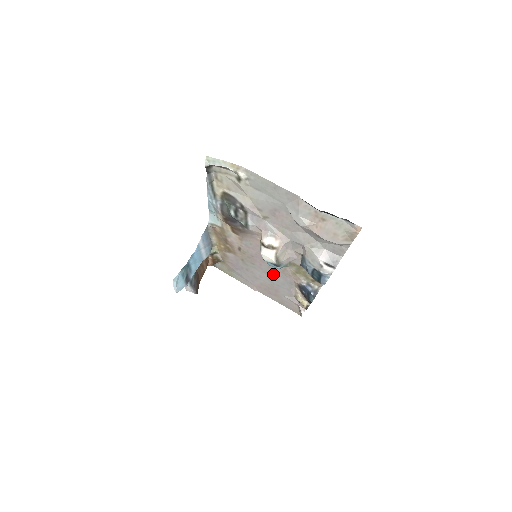
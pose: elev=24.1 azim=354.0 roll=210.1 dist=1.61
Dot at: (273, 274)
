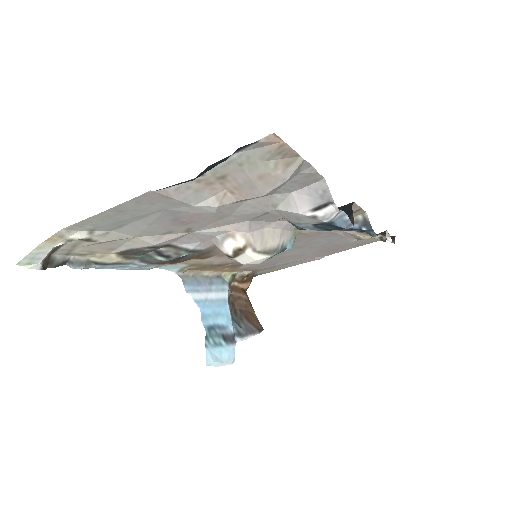
Dot at: (304, 244)
